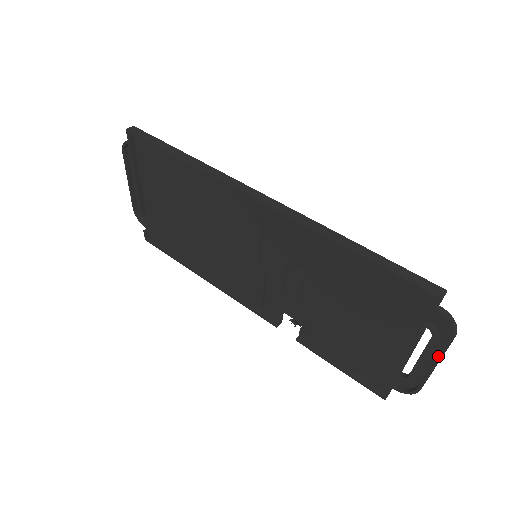
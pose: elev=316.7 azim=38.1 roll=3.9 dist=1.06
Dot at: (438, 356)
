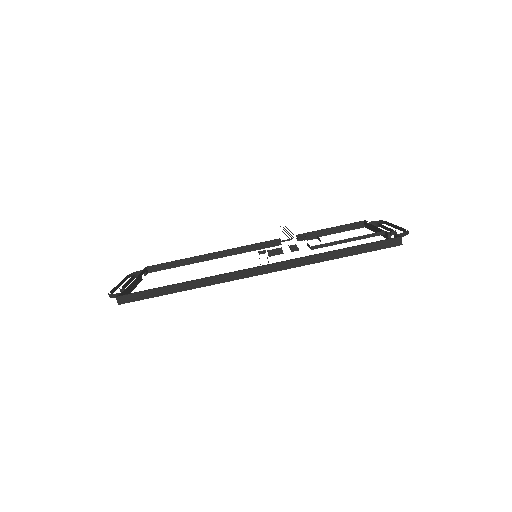
Dot at: occluded
